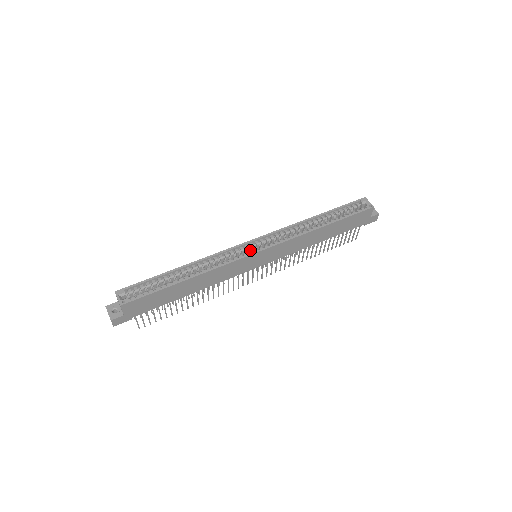
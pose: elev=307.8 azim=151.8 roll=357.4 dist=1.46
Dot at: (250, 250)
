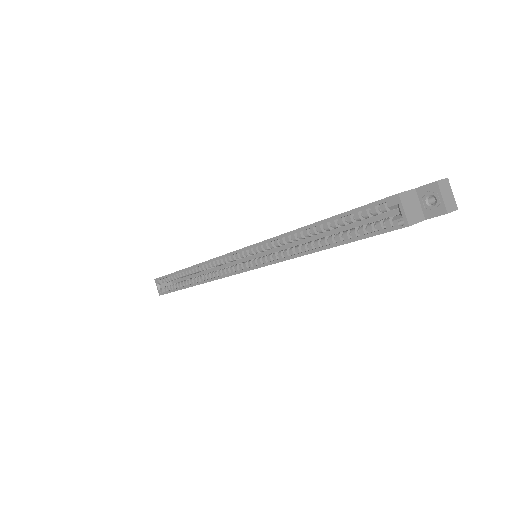
Dot at: occluded
